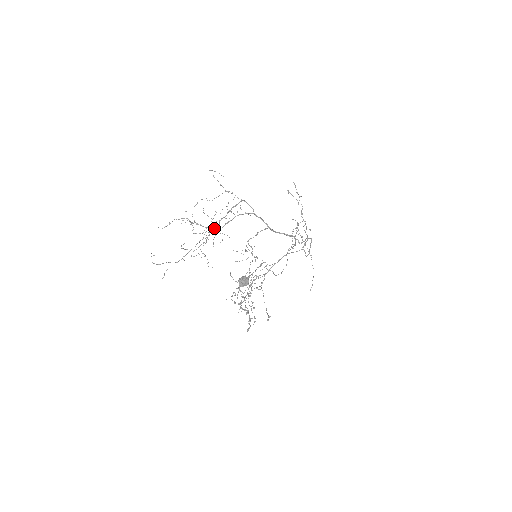
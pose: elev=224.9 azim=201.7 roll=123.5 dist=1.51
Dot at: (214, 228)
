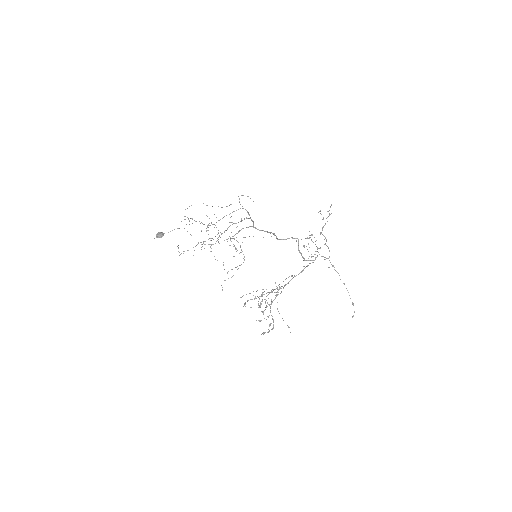
Dot at: (210, 225)
